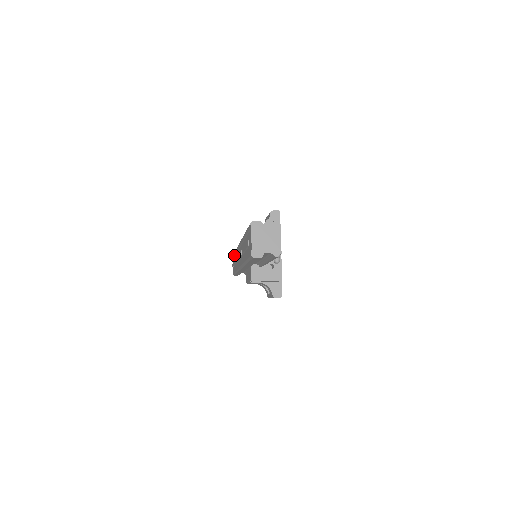
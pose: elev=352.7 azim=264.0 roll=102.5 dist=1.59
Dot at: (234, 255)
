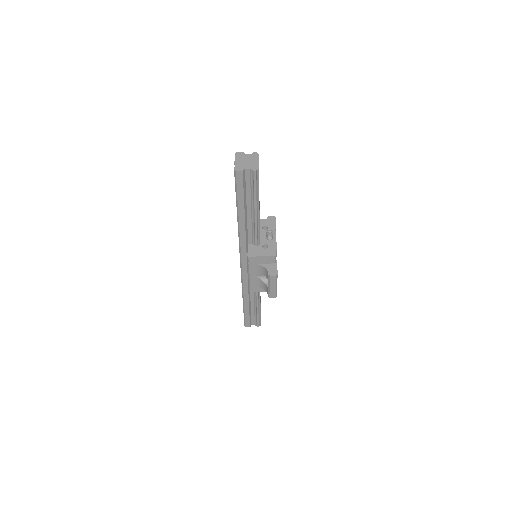
Dot at: occluded
